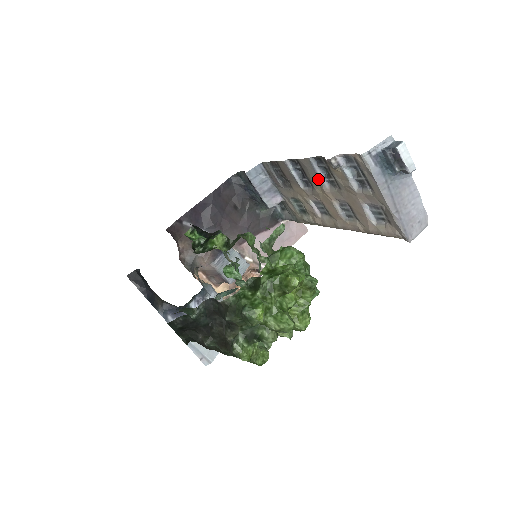
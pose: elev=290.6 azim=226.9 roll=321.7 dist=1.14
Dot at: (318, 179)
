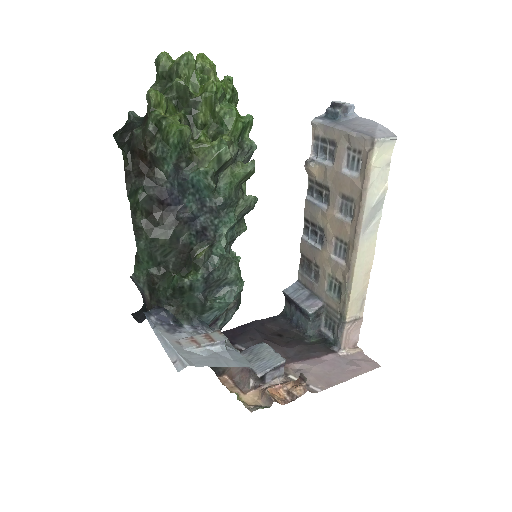
Dot at: (318, 209)
